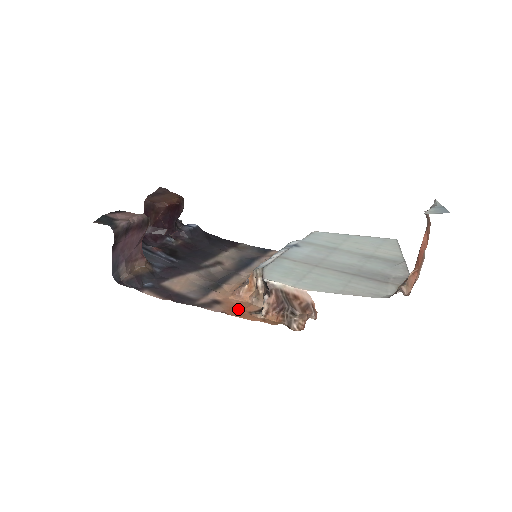
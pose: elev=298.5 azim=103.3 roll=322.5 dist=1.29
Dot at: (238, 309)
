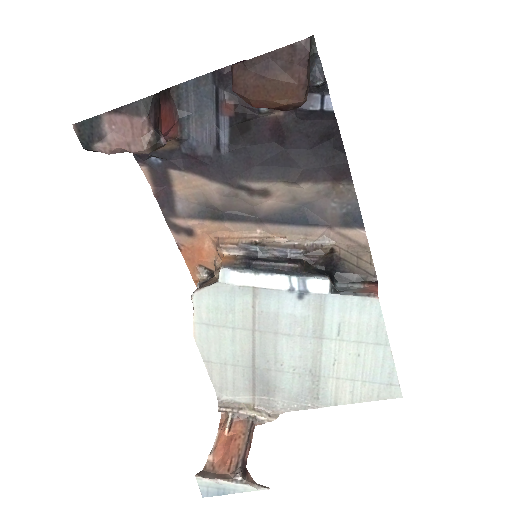
Dot at: (195, 254)
